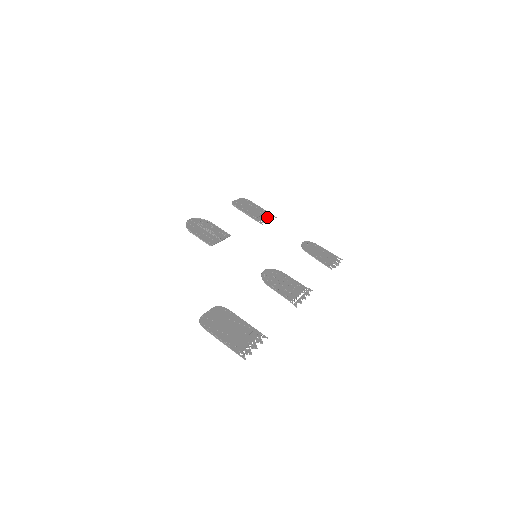
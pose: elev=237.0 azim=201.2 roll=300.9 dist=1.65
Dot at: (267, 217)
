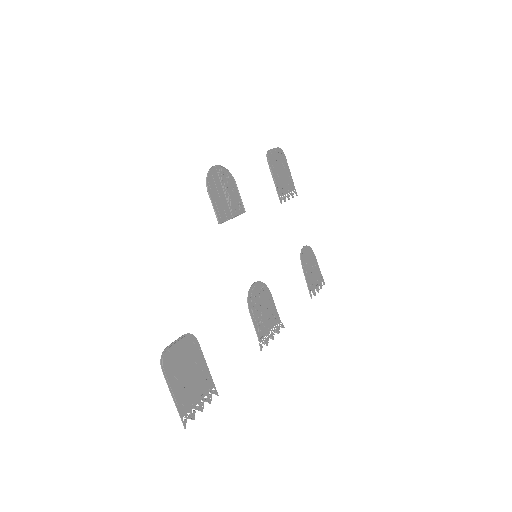
Dot at: occluded
